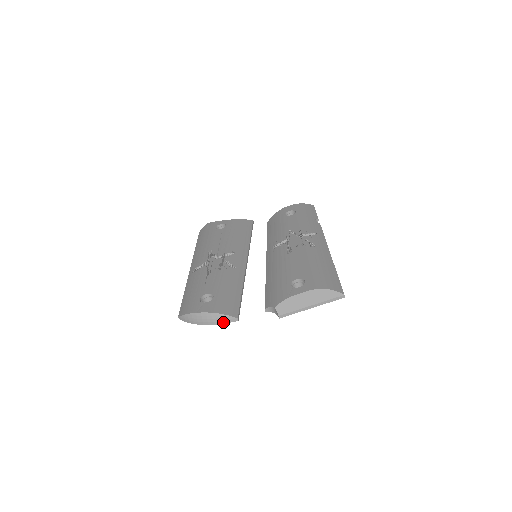
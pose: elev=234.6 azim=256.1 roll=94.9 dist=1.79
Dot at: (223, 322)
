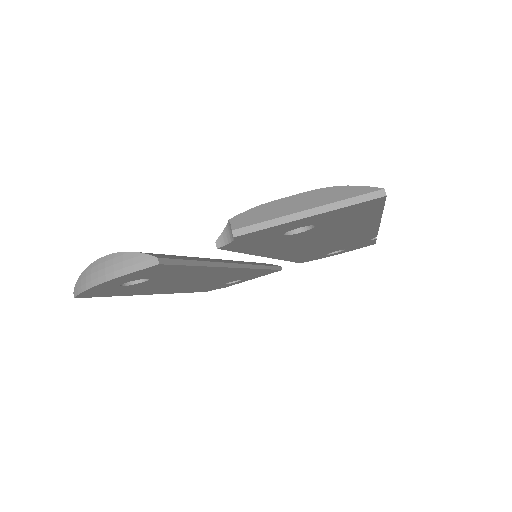
Dot at: (131, 269)
